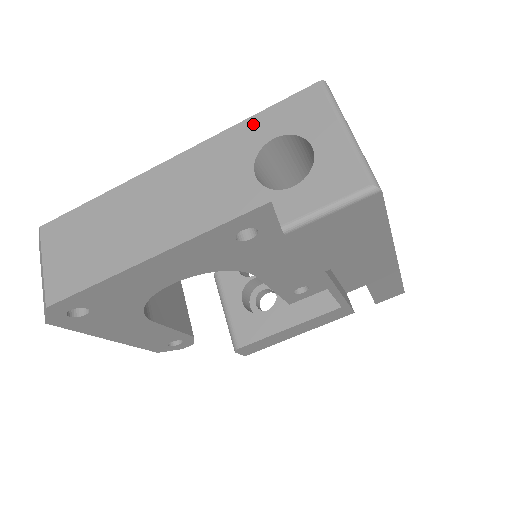
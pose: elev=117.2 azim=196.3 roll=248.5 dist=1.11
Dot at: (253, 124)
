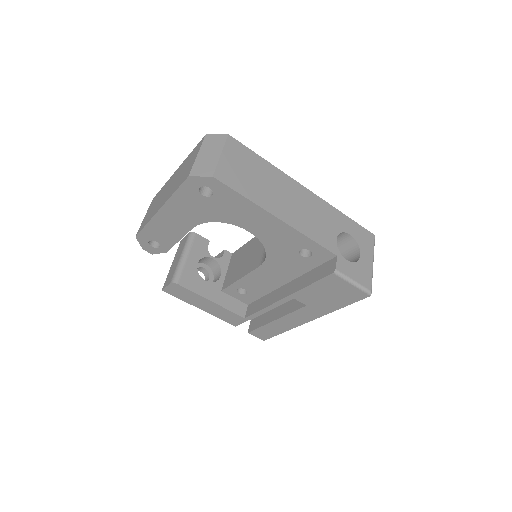
Dot at: (346, 219)
